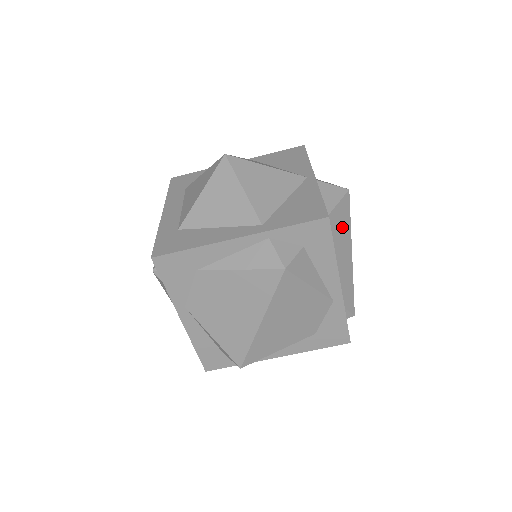
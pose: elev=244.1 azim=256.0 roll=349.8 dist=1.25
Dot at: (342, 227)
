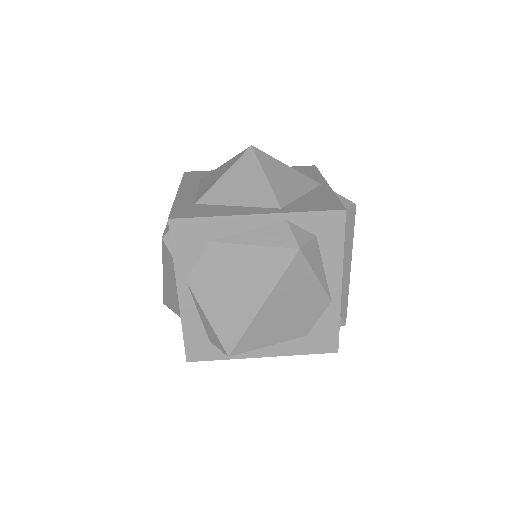
Dot at: (347, 235)
